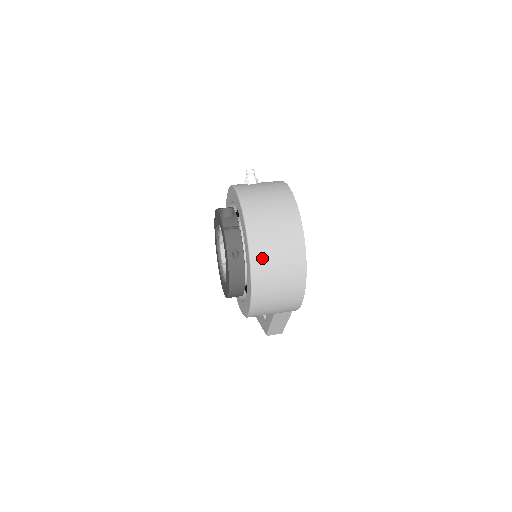
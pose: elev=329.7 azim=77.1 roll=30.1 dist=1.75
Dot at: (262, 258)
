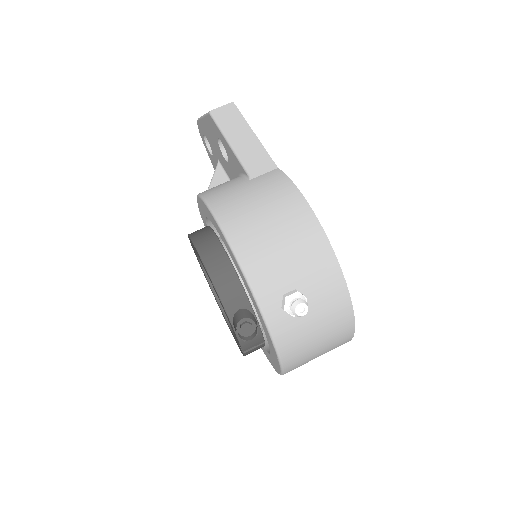
Dot at: occluded
